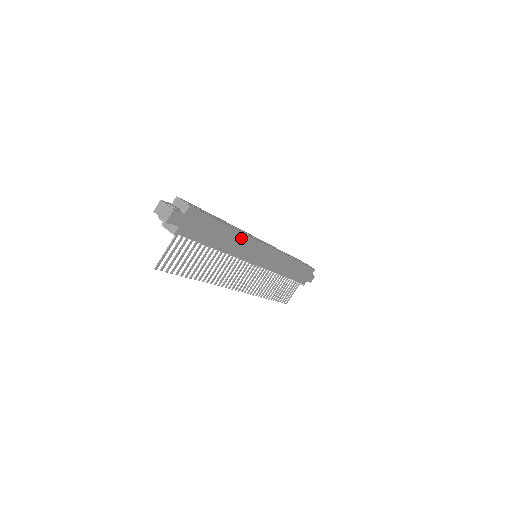
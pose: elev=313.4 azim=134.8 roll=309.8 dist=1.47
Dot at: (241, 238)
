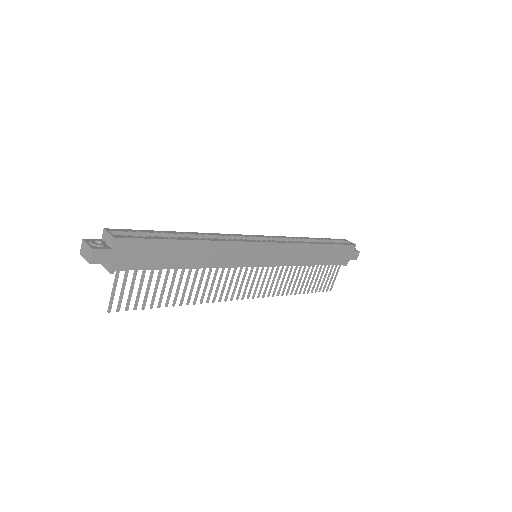
Dot at: (216, 247)
